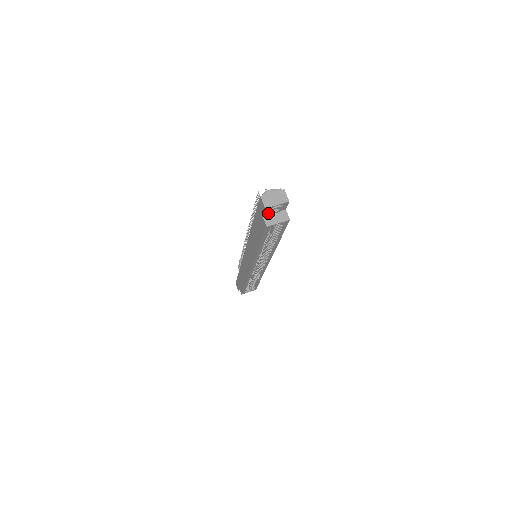
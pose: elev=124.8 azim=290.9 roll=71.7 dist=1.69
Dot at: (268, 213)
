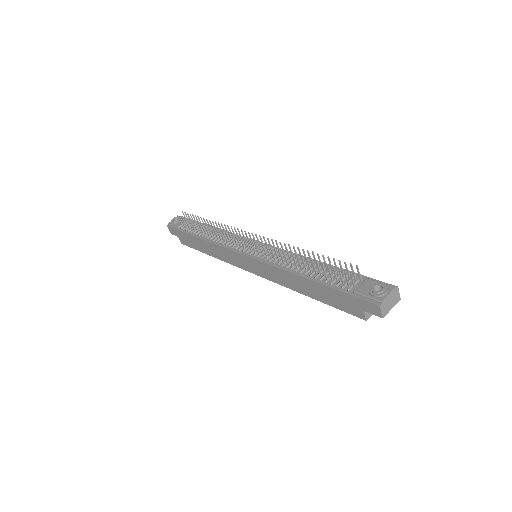
Dot at: occluded
